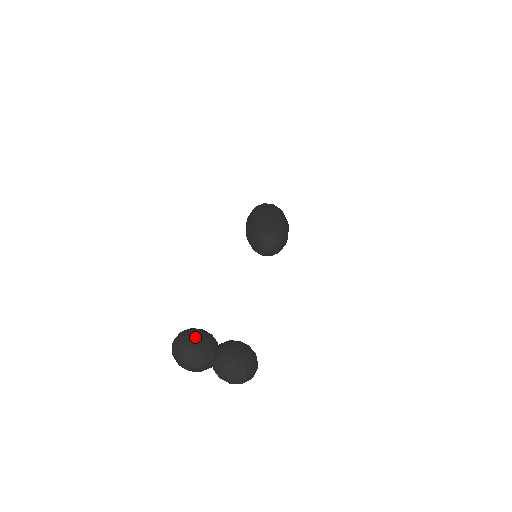
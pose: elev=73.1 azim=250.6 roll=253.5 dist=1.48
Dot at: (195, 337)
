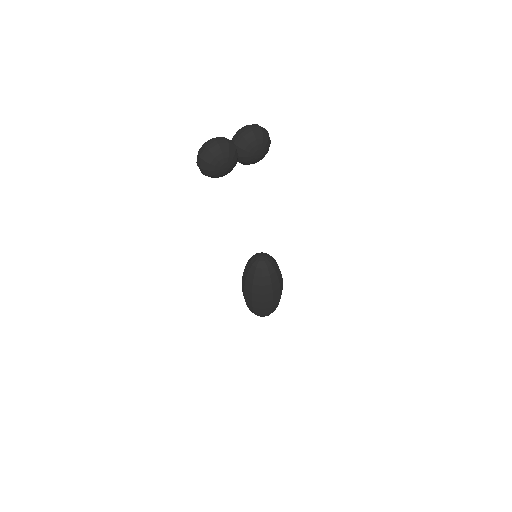
Dot at: occluded
